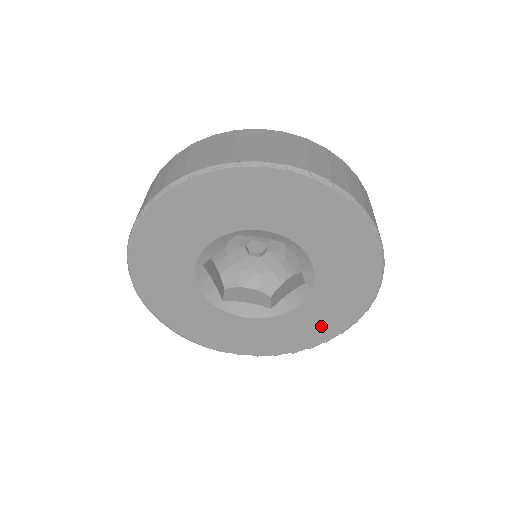
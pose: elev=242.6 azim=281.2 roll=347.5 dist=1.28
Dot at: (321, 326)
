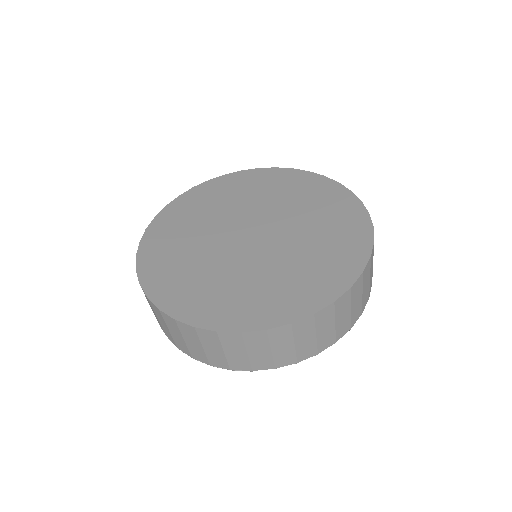
Dot at: occluded
